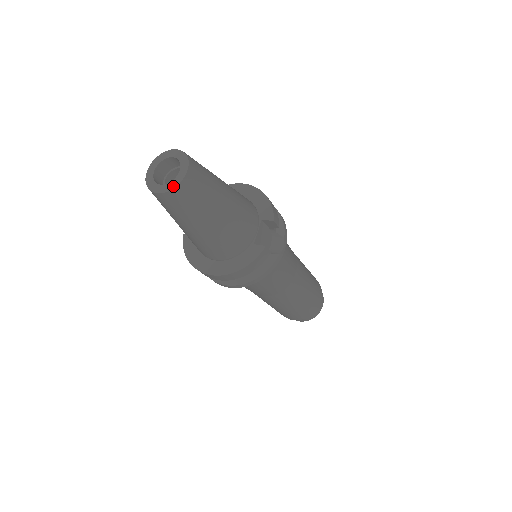
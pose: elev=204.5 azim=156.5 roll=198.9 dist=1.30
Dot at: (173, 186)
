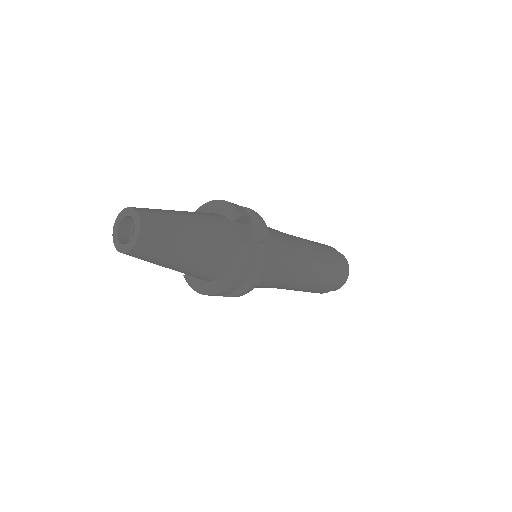
Dot at: (136, 238)
